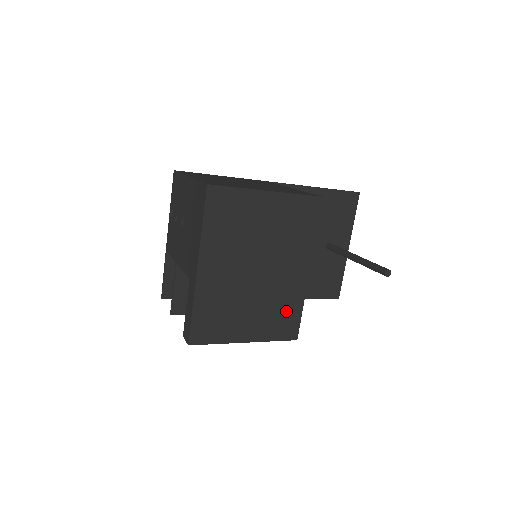
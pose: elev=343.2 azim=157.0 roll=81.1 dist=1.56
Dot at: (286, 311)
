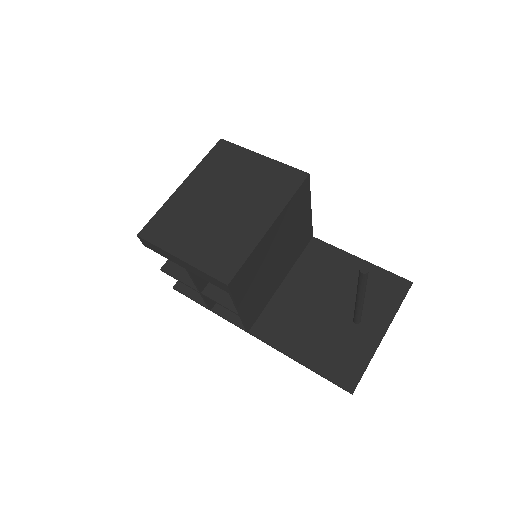
Dot at: (231, 251)
